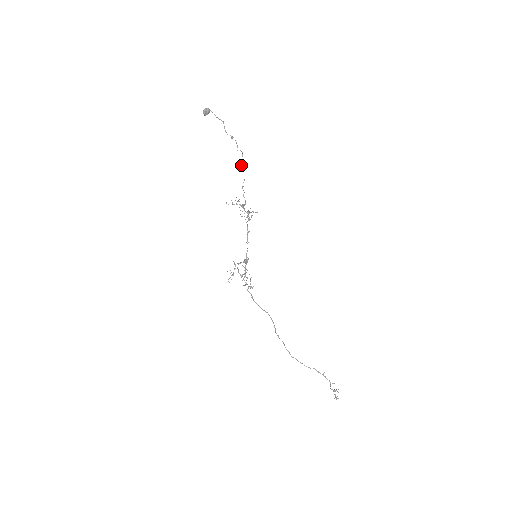
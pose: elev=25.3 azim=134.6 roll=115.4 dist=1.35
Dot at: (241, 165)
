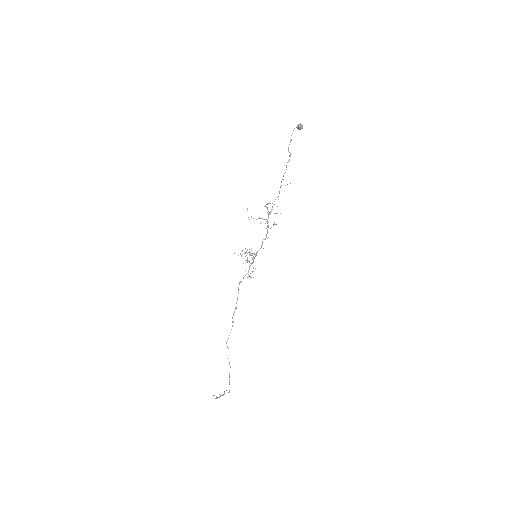
Dot at: occluded
